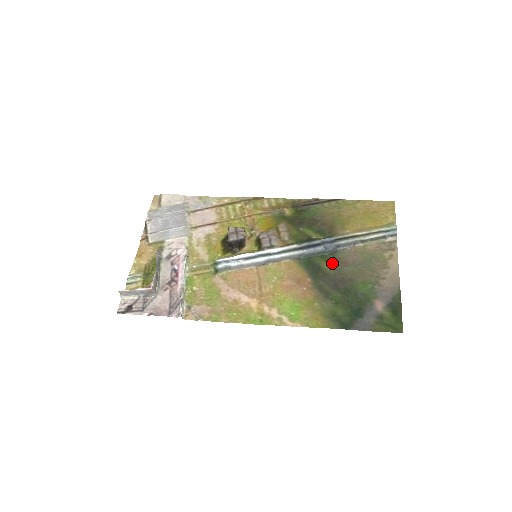
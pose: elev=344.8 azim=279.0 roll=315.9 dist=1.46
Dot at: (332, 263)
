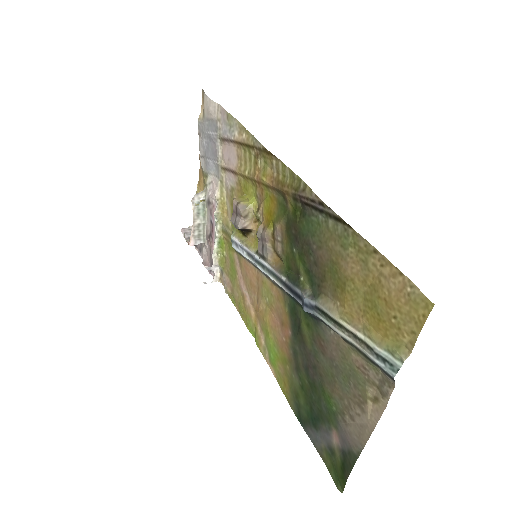
Dot at: (311, 334)
